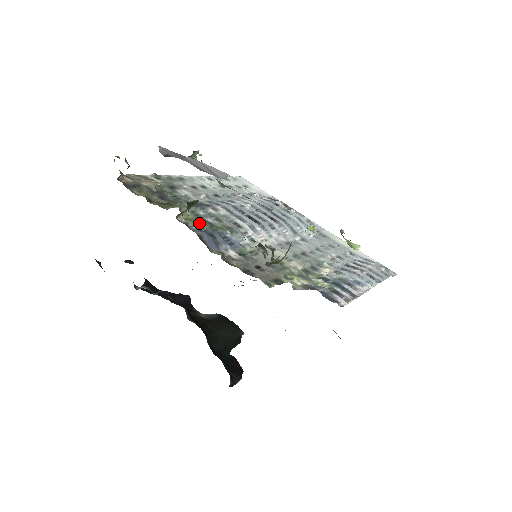
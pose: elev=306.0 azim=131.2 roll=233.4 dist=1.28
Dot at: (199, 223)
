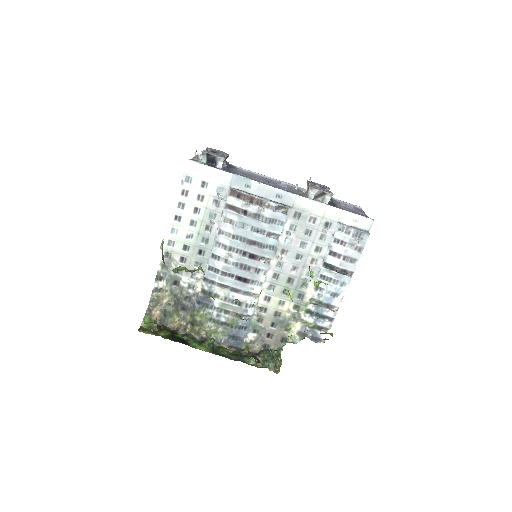
Dot at: (221, 332)
